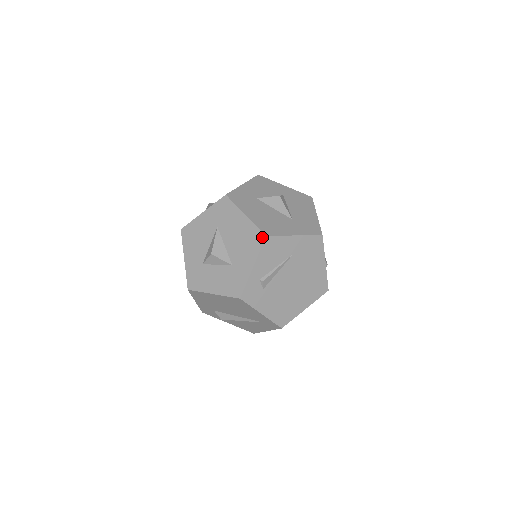
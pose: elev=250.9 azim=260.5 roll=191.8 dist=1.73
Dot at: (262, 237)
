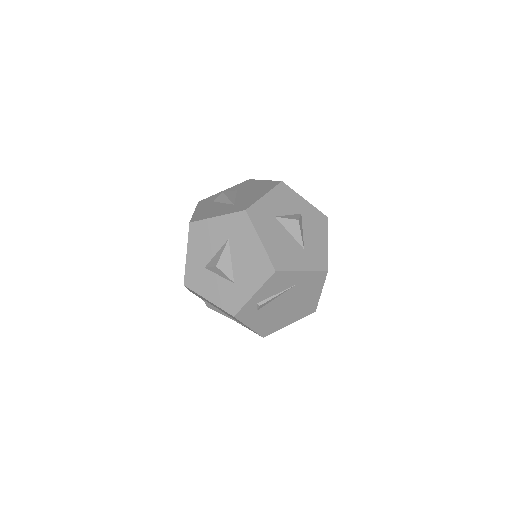
Dot at: (271, 270)
